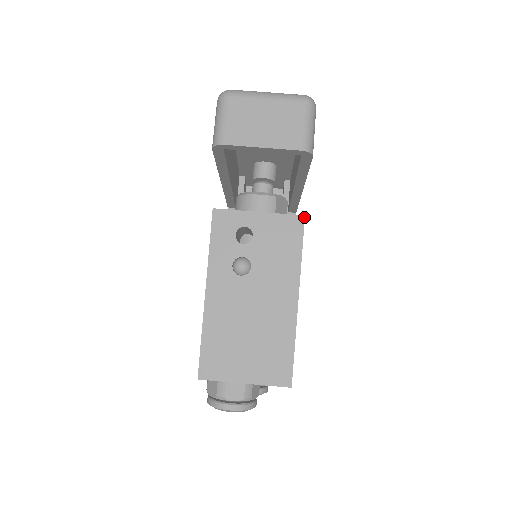
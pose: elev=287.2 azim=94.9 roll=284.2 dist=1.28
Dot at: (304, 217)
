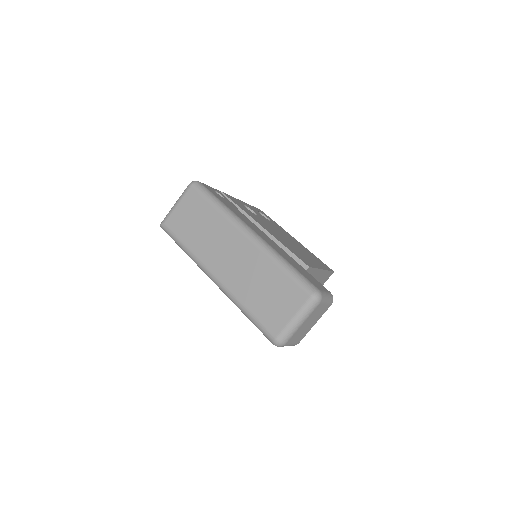
Dot at: (309, 268)
